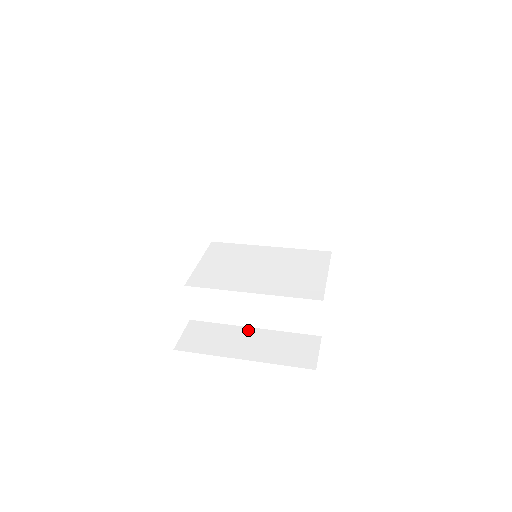
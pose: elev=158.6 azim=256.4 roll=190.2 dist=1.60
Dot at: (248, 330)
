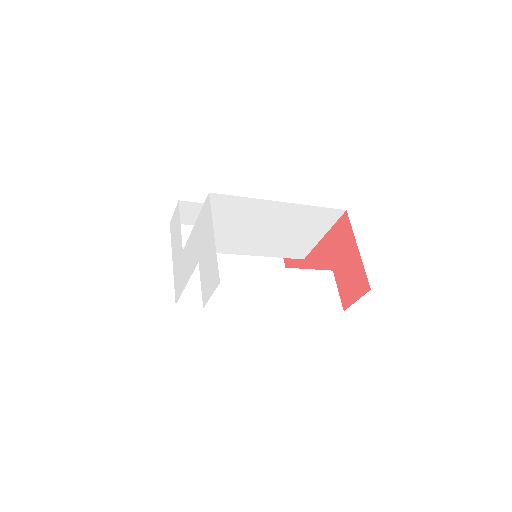
Dot at: occluded
